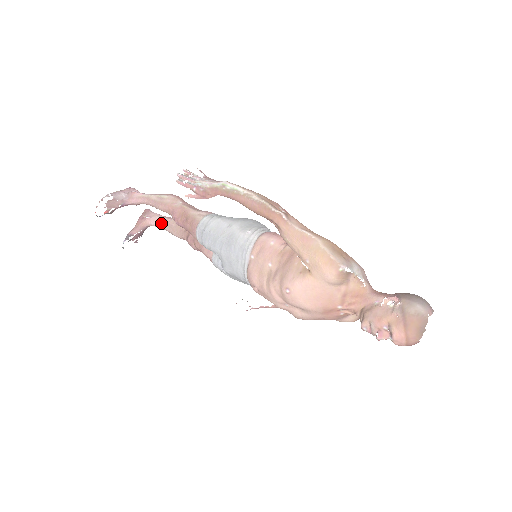
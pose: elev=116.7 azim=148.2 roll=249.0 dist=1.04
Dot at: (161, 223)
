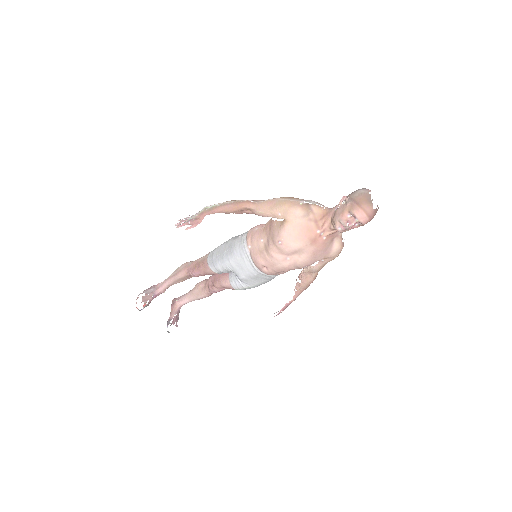
Dot at: (187, 297)
